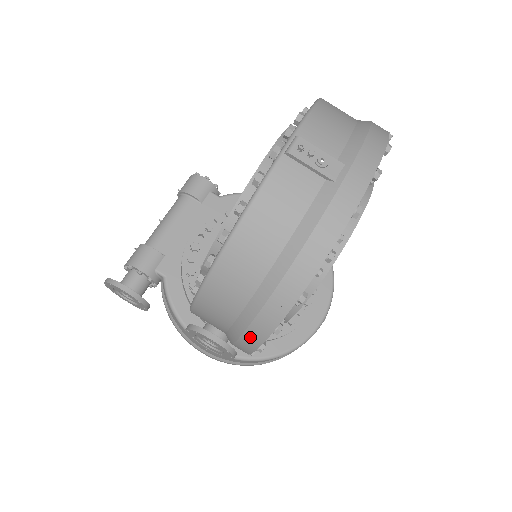
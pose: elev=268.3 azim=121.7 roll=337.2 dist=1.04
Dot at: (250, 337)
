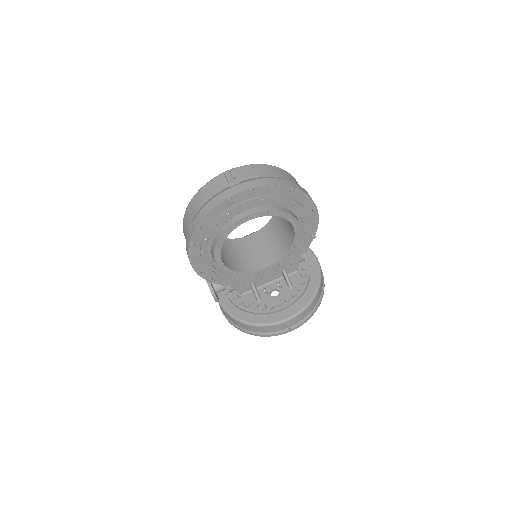
Dot at: (187, 250)
